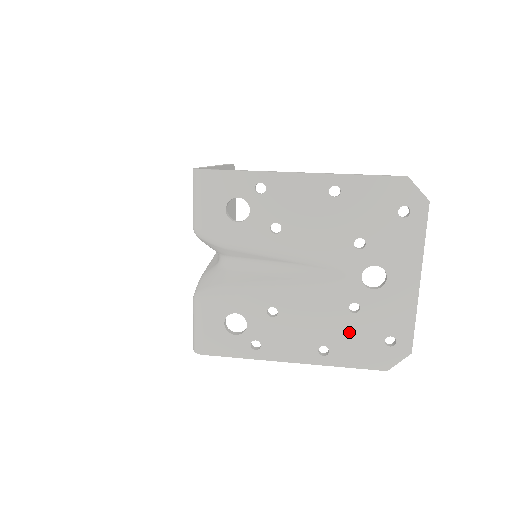
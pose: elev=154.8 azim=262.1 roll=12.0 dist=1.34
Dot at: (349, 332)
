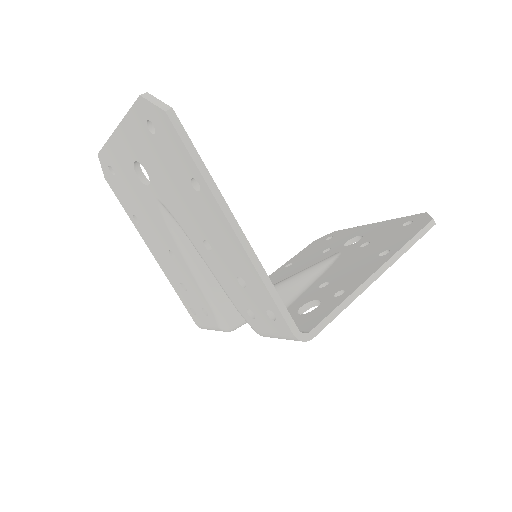
Dot at: occluded
